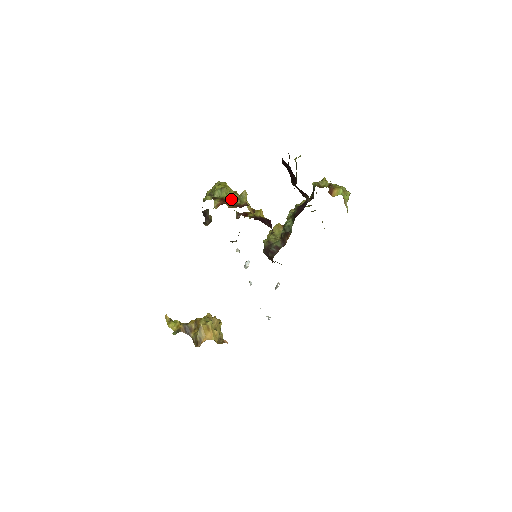
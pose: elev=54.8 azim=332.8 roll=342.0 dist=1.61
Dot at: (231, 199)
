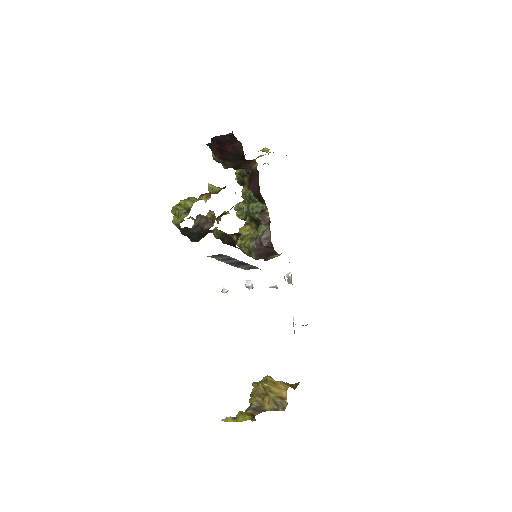
Dot at: occluded
